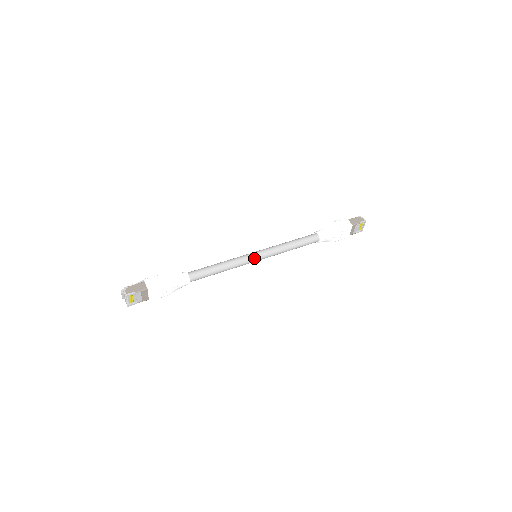
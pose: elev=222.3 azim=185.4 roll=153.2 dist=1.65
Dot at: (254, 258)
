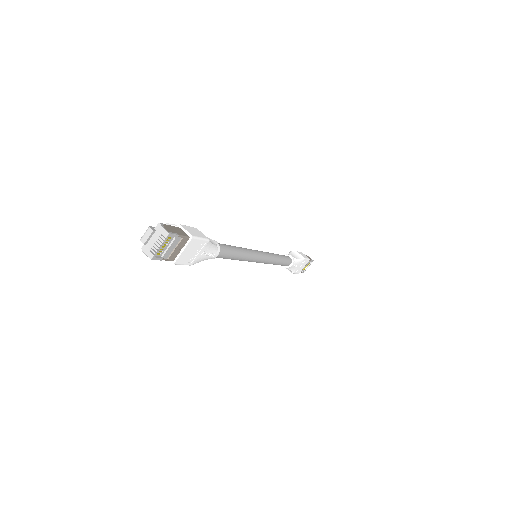
Dot at: (260, 256)
